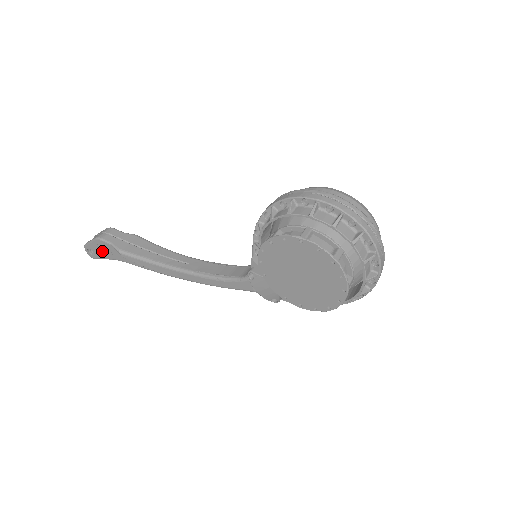
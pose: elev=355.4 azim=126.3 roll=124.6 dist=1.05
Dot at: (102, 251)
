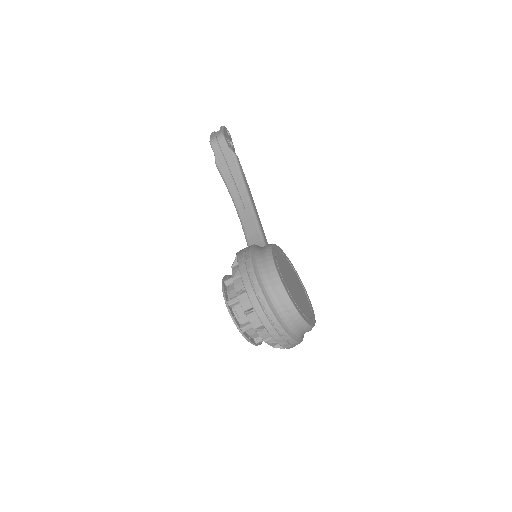
Dot at: occluded
